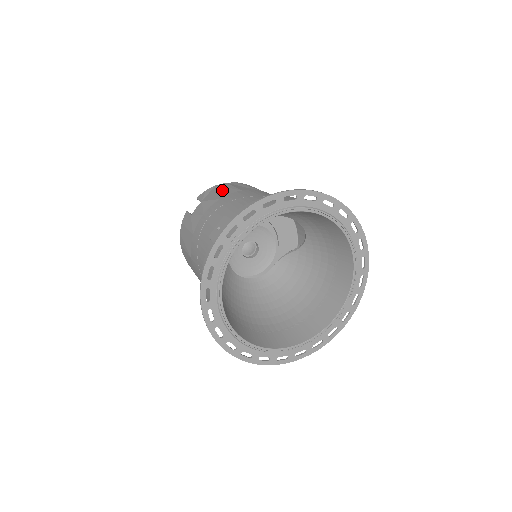
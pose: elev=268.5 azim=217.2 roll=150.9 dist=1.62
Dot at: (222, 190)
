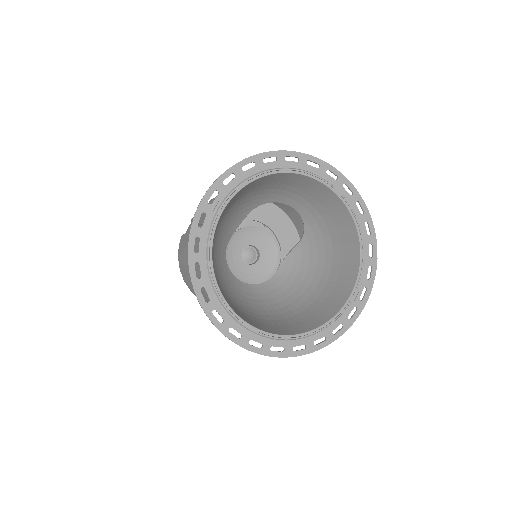
Dot at: occluded
